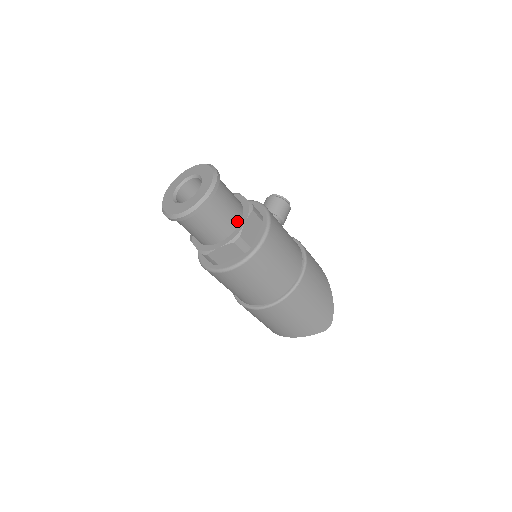
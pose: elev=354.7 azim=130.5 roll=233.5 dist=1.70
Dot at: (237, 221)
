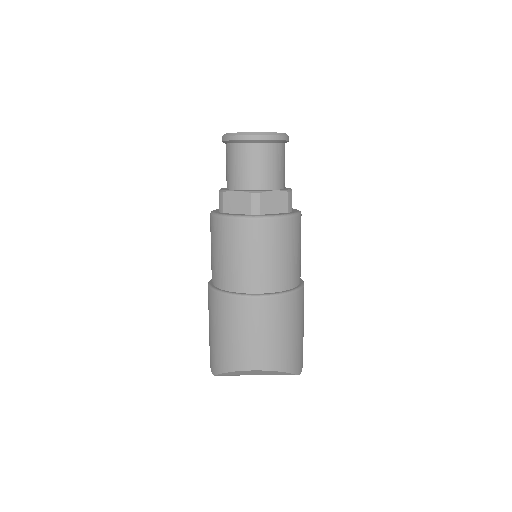
Dot at: (284, 184)
